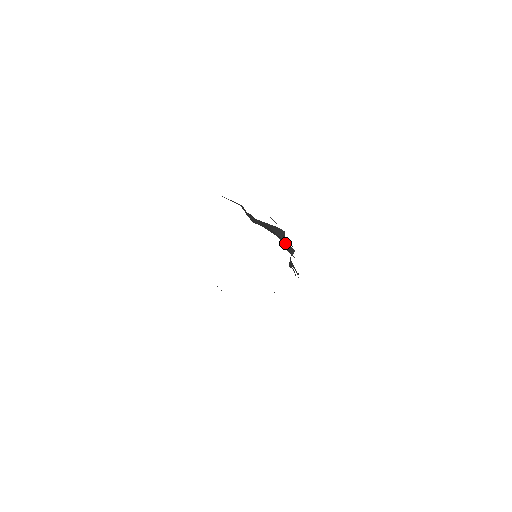
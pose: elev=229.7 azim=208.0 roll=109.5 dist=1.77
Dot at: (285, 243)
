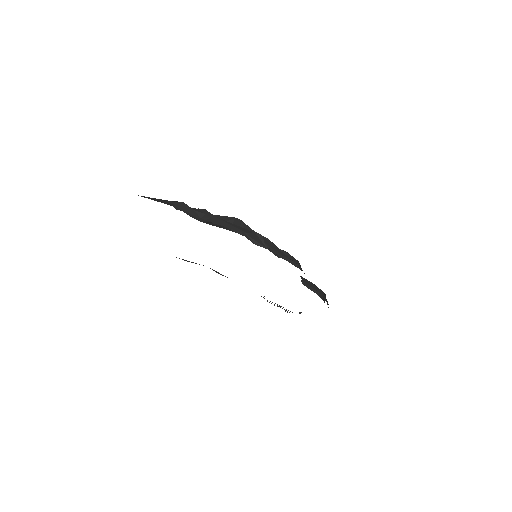
Dot at: (250, 235)
